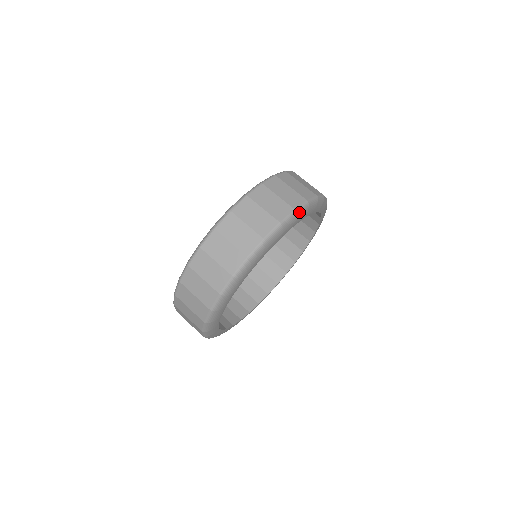
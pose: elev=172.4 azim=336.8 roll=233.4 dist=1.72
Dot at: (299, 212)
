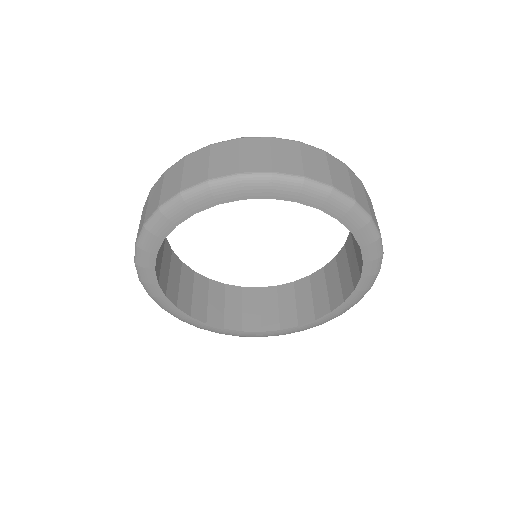
Dot at: (375, 277)
